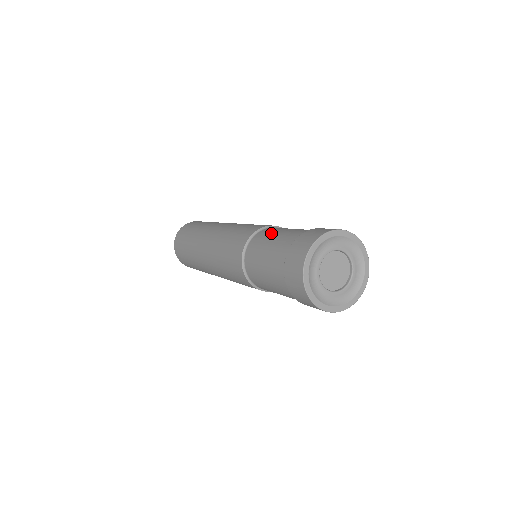
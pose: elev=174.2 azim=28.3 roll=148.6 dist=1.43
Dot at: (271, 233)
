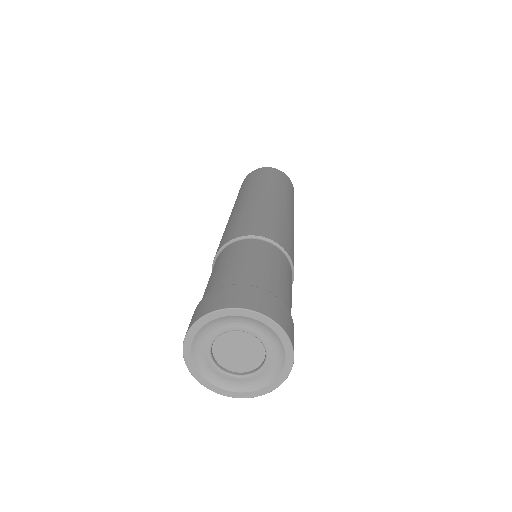
Dot at: occluded
